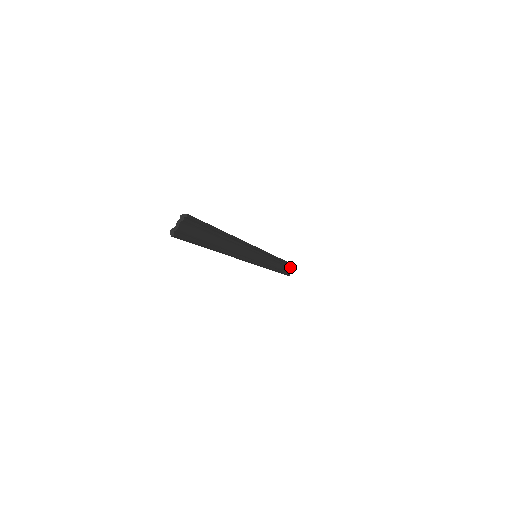
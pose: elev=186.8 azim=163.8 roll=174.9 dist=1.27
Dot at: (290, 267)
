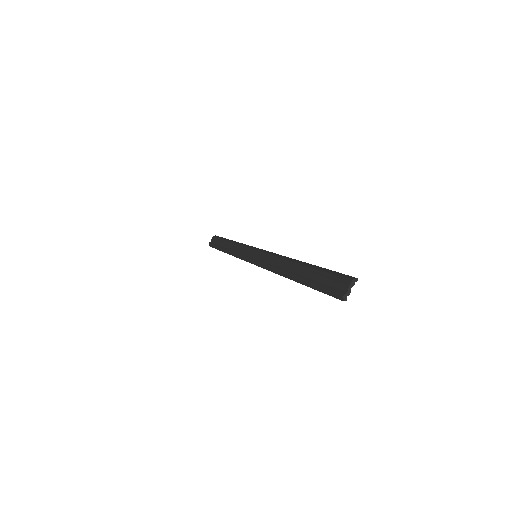
Dot at: occluded
